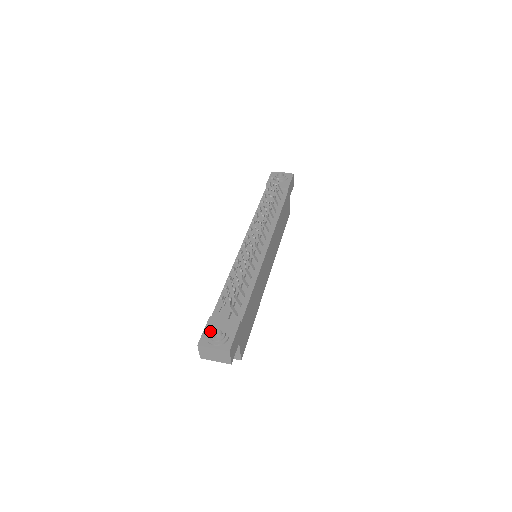
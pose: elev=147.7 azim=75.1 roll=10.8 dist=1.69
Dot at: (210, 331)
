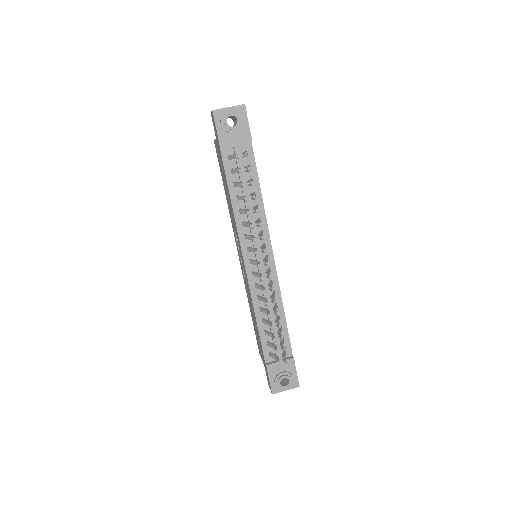
Dot at: (278, 383)
